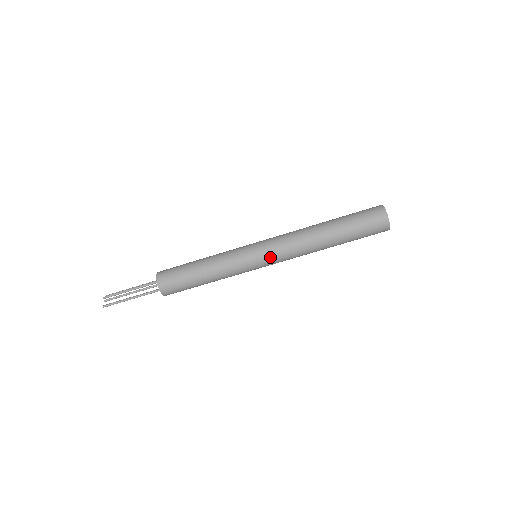
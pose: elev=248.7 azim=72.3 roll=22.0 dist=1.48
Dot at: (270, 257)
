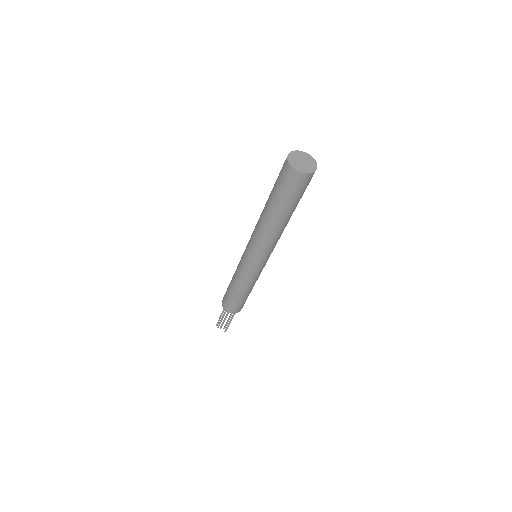
Dot at: (267, 257)
